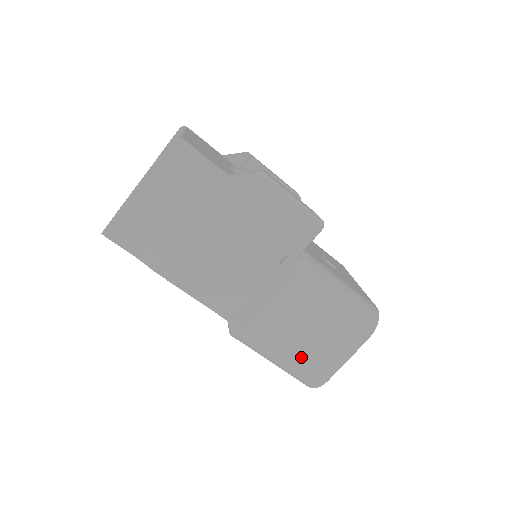
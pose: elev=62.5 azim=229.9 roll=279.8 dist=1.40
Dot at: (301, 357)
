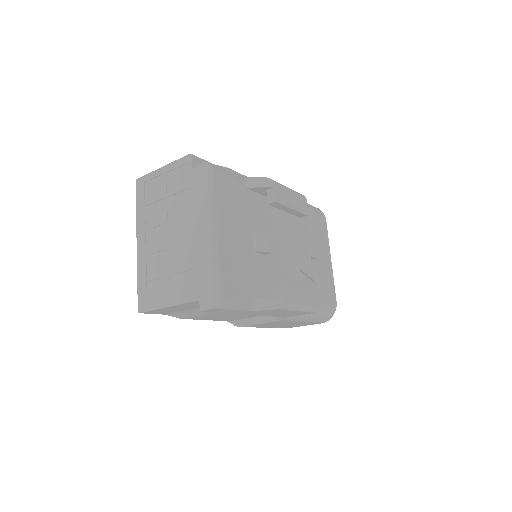
Dot at: (273, 327)
